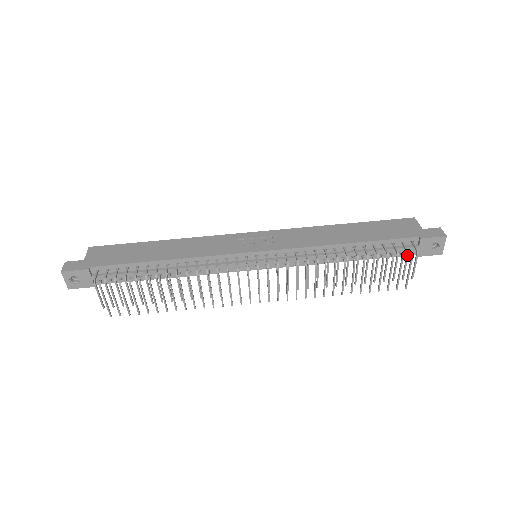
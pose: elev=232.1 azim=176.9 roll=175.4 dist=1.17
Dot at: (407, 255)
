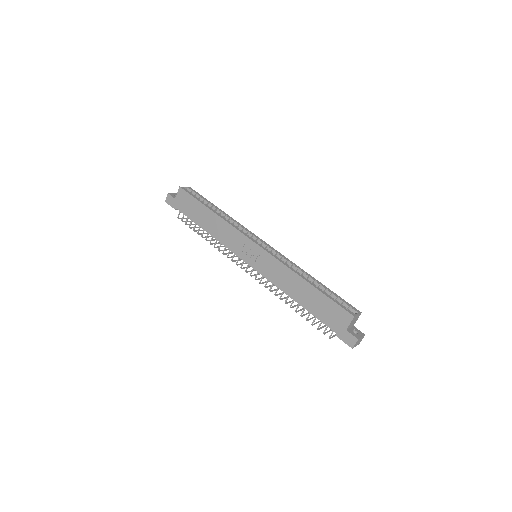
Dot at: occluded
